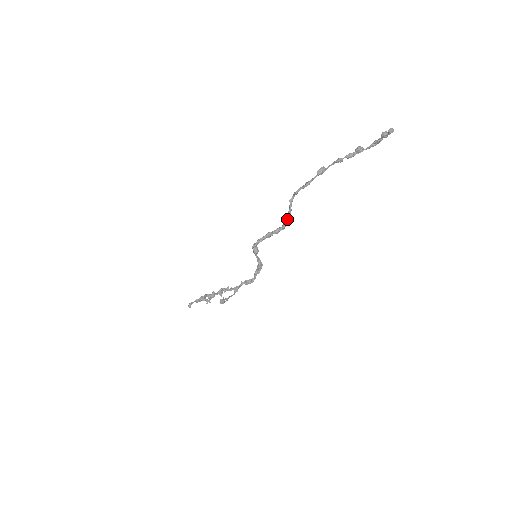
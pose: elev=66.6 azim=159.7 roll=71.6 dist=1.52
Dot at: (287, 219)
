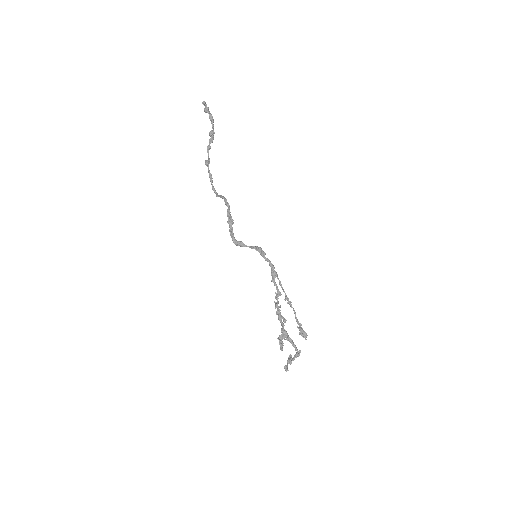
Dot at: (224, 200)
